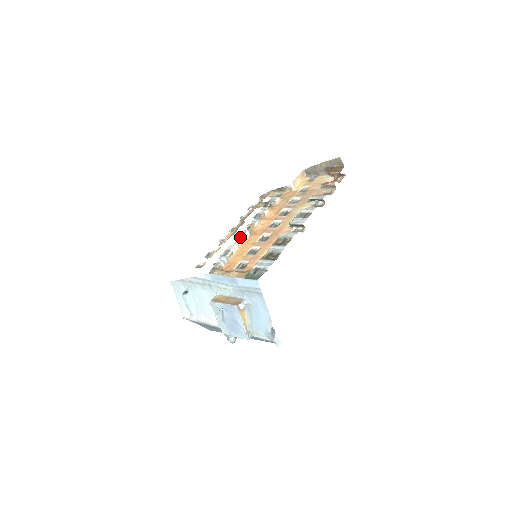
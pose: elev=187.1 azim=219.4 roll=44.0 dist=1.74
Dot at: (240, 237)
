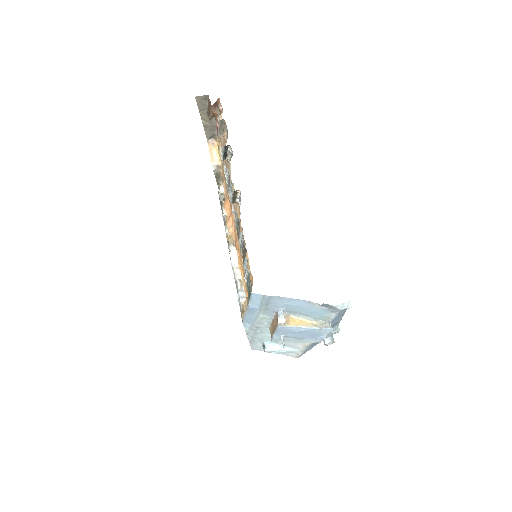
Dot at: occluded
